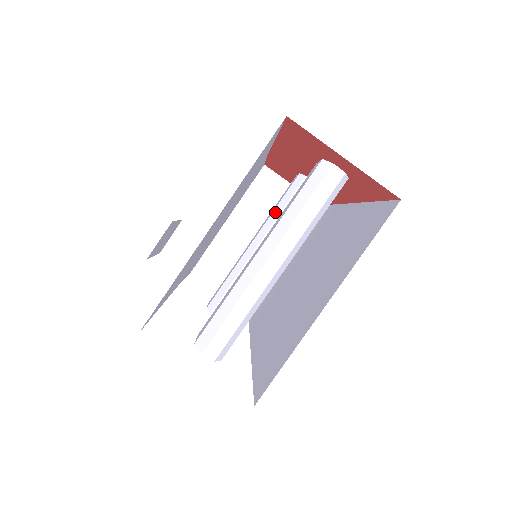
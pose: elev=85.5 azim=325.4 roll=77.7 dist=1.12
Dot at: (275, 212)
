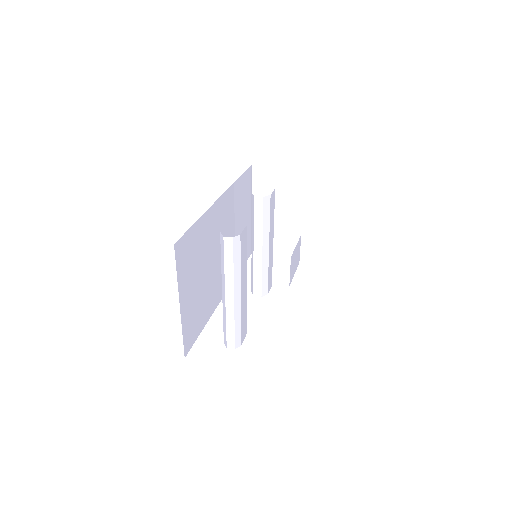
Dot at: (252, 224)
